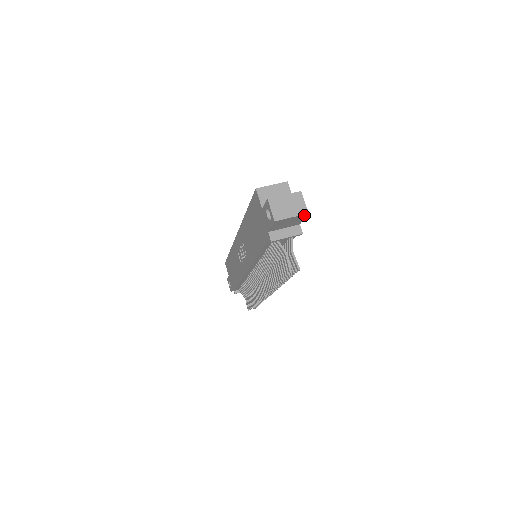
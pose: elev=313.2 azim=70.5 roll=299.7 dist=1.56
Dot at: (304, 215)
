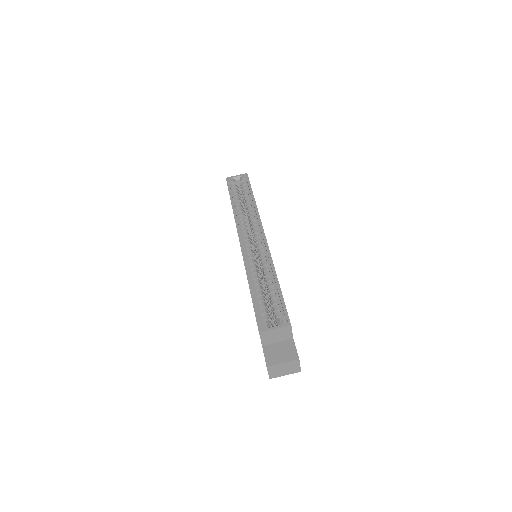
Dot at: (297, 369)
